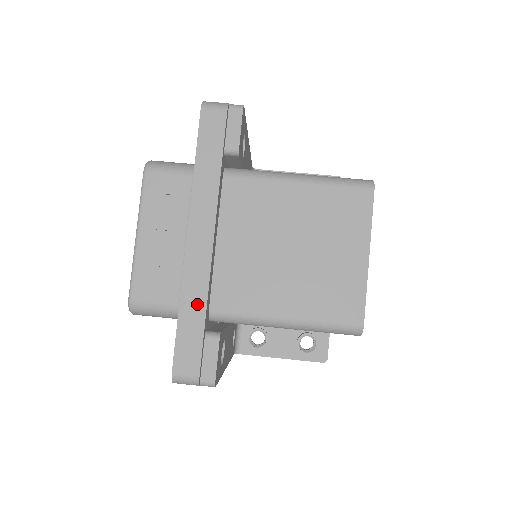
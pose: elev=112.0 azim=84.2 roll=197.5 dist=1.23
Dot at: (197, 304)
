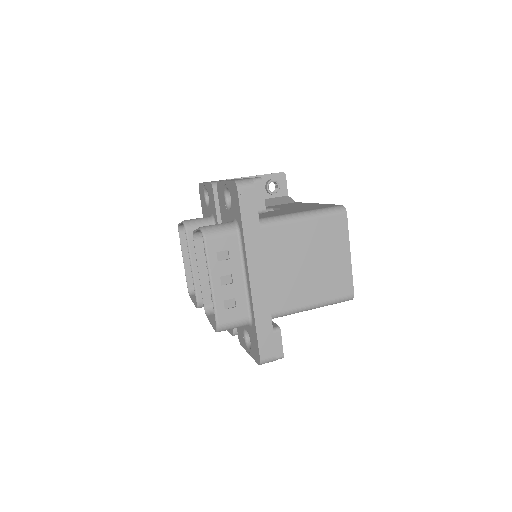
Dot at: (265, 316)
